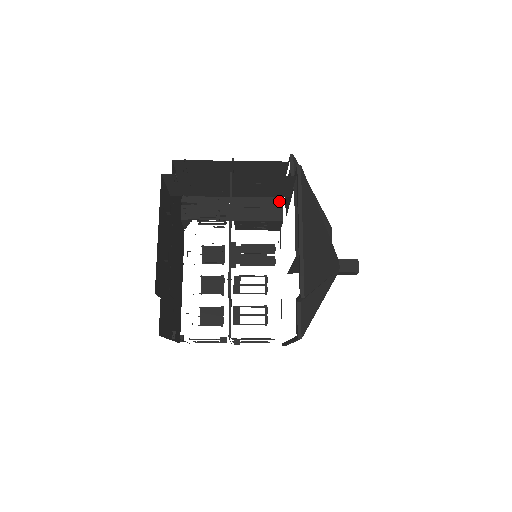
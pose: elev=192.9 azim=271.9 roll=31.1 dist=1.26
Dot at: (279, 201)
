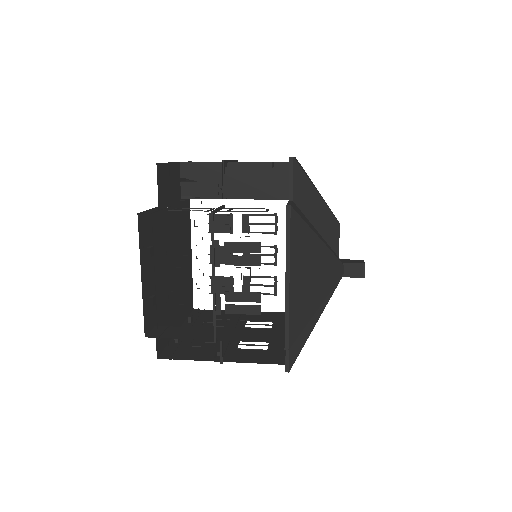
Dot at: (287, 176)
